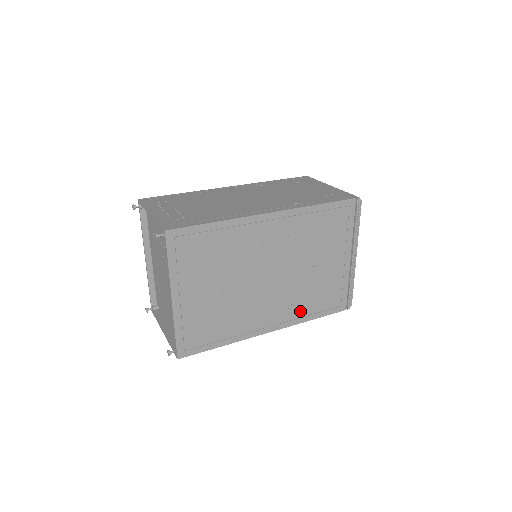
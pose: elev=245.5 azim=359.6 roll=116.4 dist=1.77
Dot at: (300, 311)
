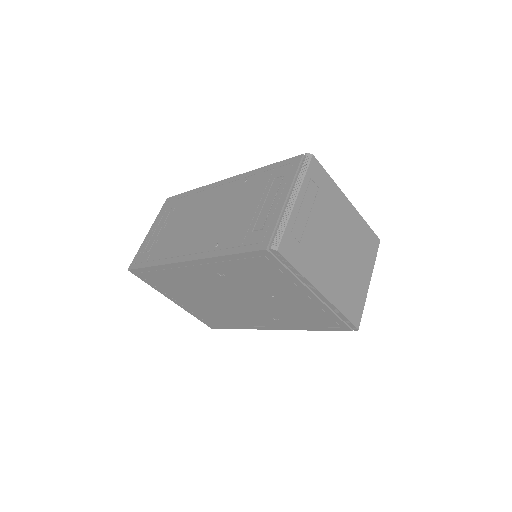
Dot at: (291, 323)
